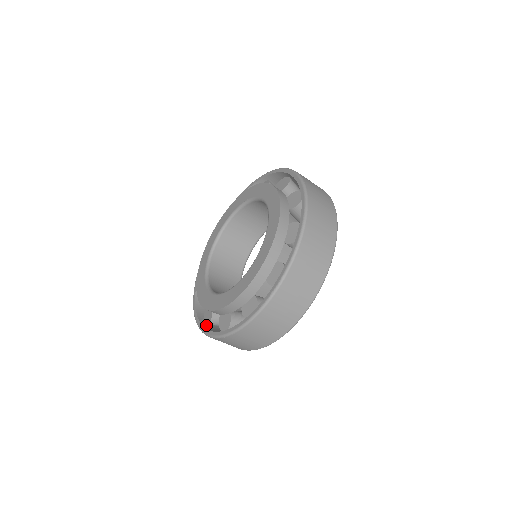
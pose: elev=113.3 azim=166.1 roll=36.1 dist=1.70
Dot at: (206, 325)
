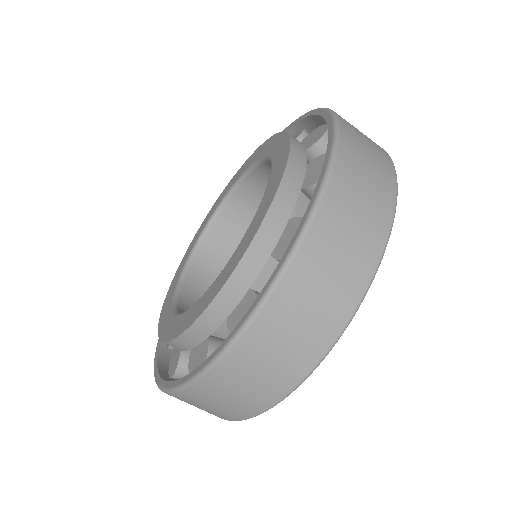
Dot at: (165, 349)
